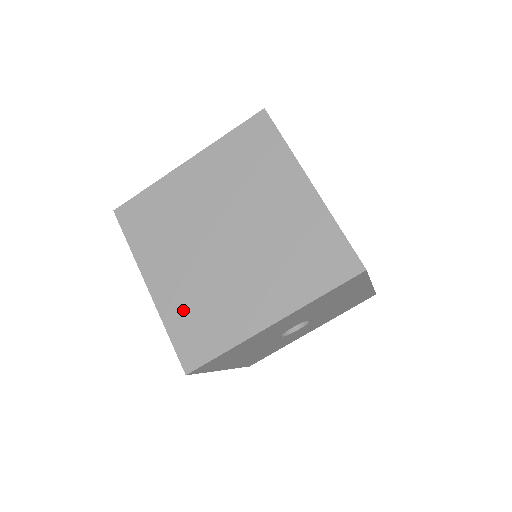
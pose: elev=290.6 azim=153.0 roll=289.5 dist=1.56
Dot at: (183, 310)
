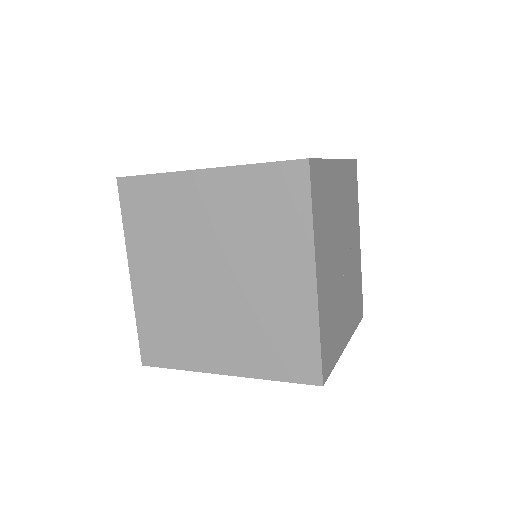
Dot at: (155, 315)
